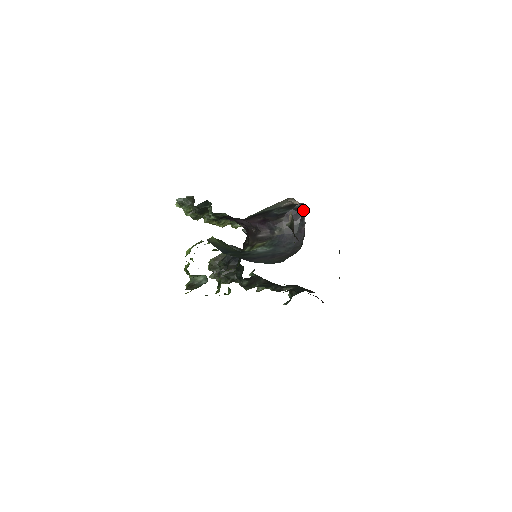
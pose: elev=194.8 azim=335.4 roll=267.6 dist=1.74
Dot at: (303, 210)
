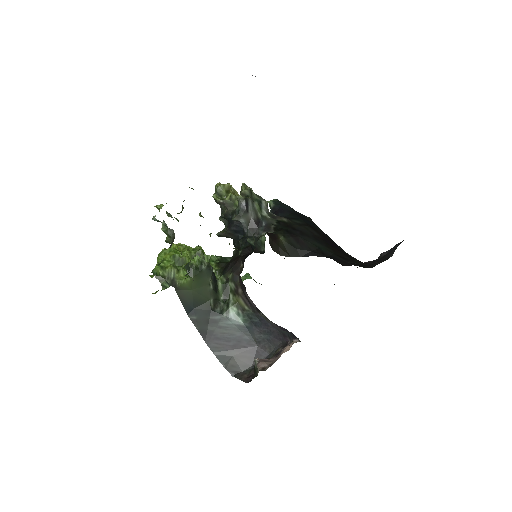
Dot at: (296, 337)
